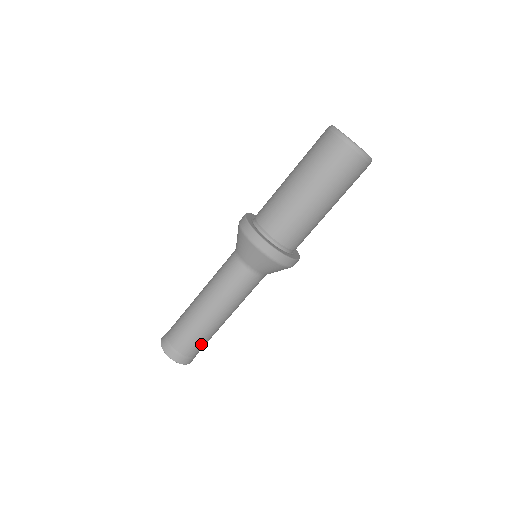
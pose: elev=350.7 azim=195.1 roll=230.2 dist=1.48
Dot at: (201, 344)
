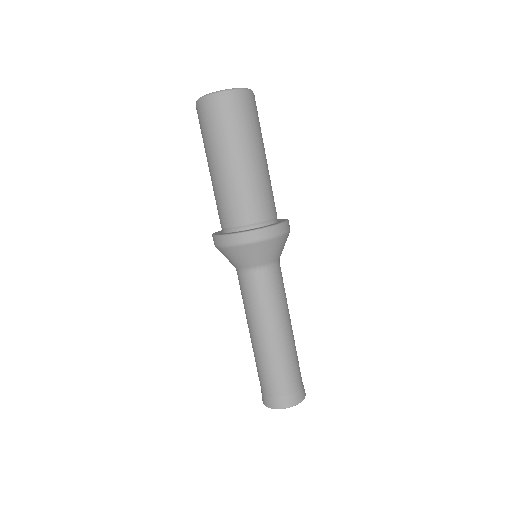
Dot at: (292, 372)
